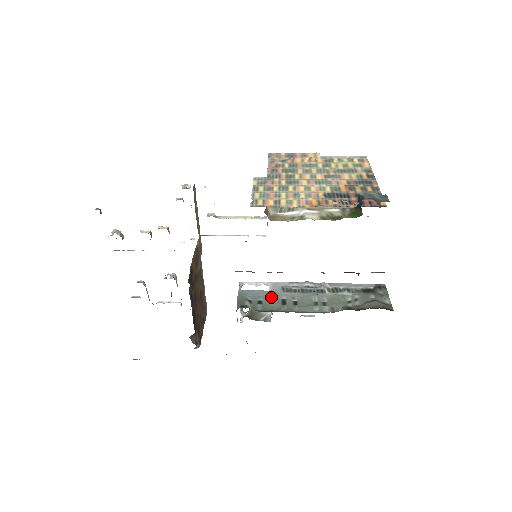
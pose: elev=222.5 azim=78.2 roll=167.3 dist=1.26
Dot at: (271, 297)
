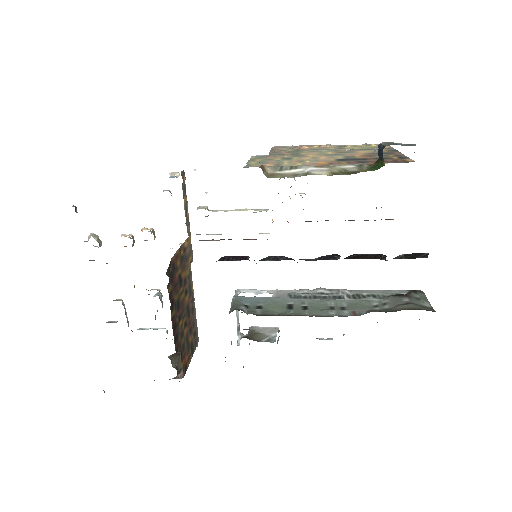
Dot at: (274, 302)
